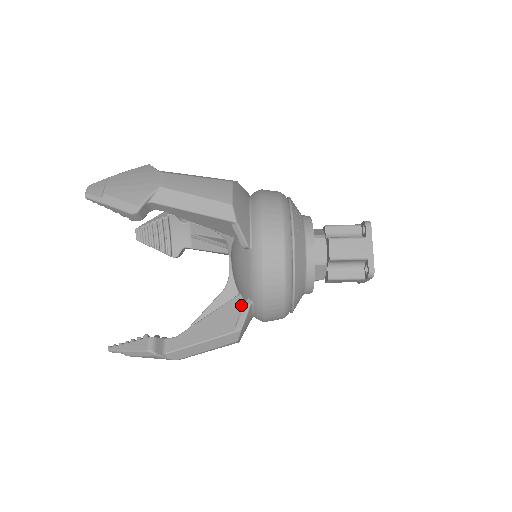
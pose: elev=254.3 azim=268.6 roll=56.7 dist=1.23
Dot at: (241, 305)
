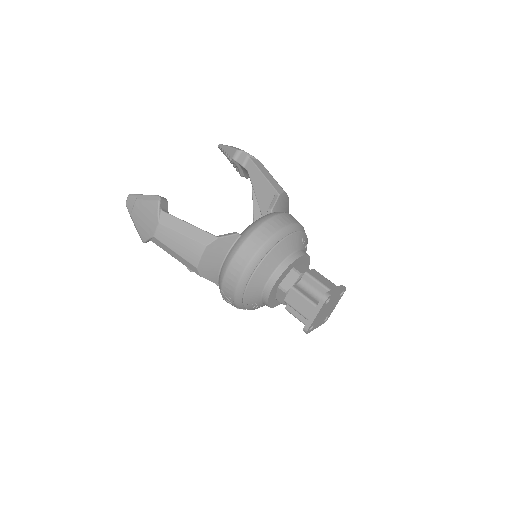
Dot at: occluded
